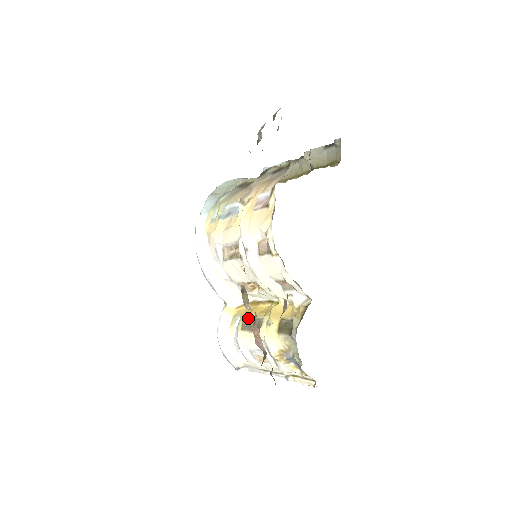
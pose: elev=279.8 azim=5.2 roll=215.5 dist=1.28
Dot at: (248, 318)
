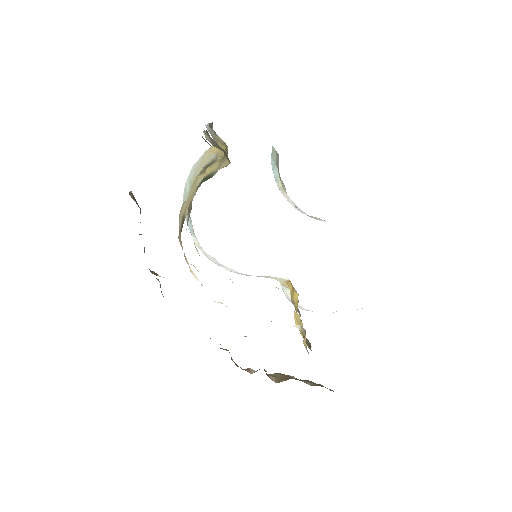
Dot at: (294, 303)
